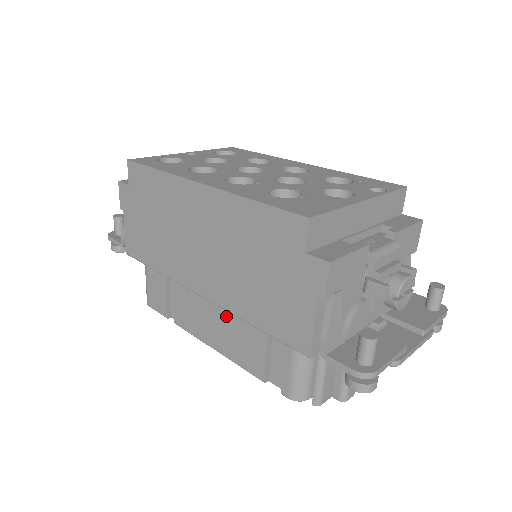
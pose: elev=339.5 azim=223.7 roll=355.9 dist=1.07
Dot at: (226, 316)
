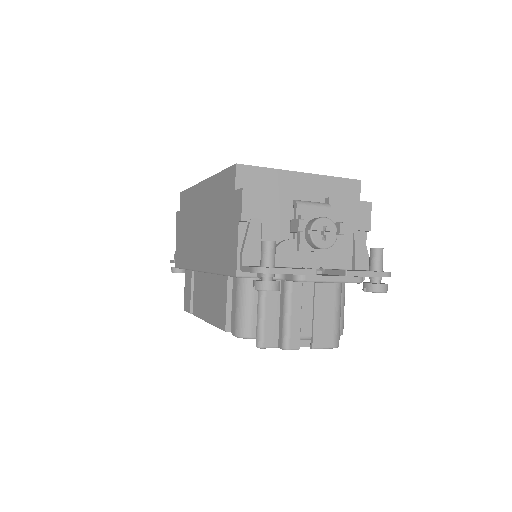
Dot at: (212, 284)
